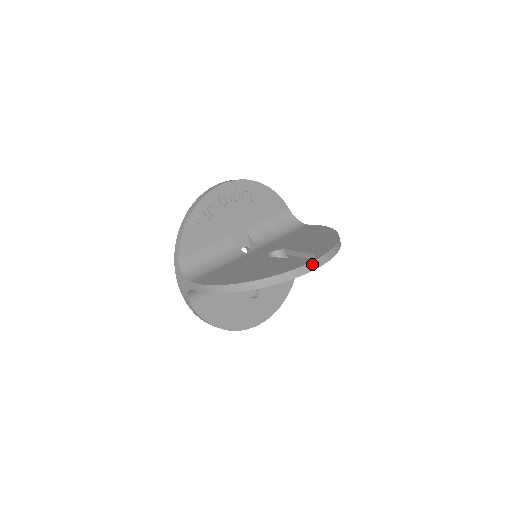
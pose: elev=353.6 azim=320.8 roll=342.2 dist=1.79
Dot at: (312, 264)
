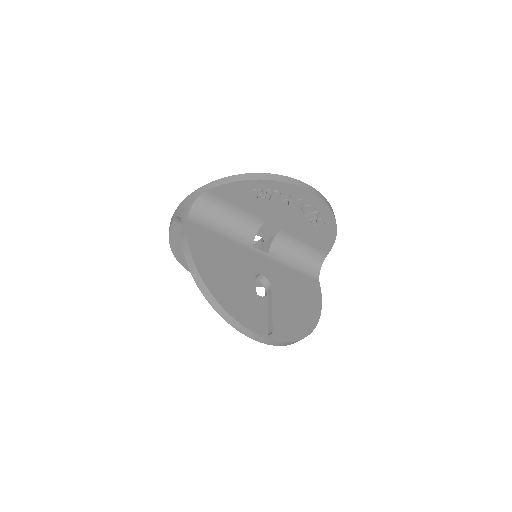
Dot at: (258, 337)
